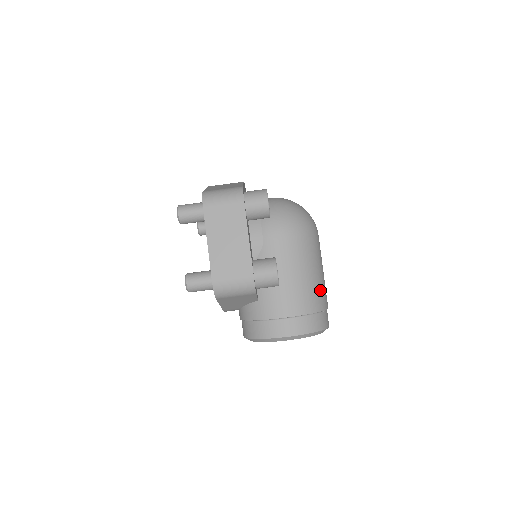
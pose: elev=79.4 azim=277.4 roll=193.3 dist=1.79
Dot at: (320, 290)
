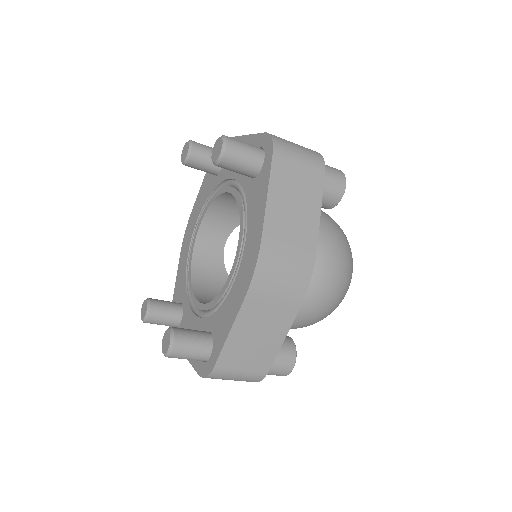
Dot at: occluded
